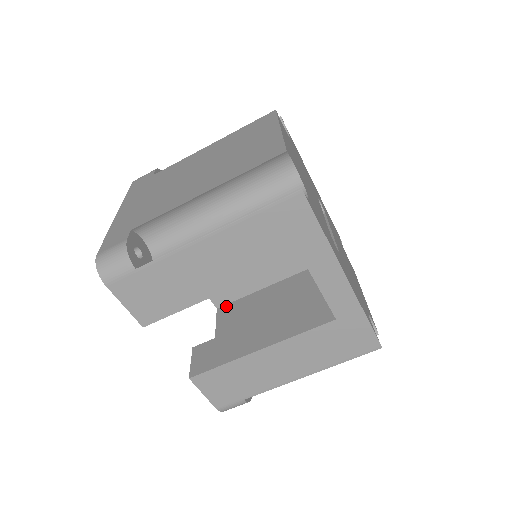
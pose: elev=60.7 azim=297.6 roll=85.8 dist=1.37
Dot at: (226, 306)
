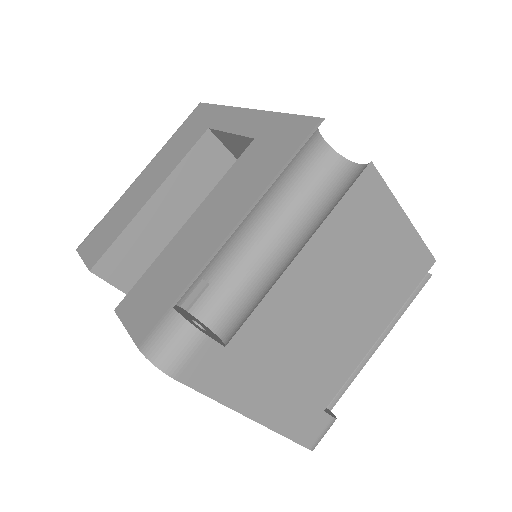
Dot at: occluded
